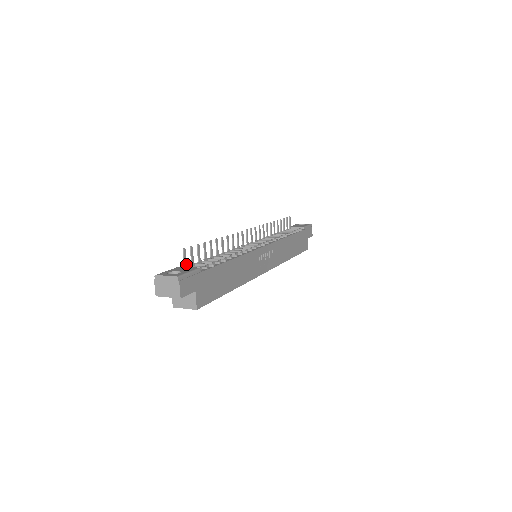
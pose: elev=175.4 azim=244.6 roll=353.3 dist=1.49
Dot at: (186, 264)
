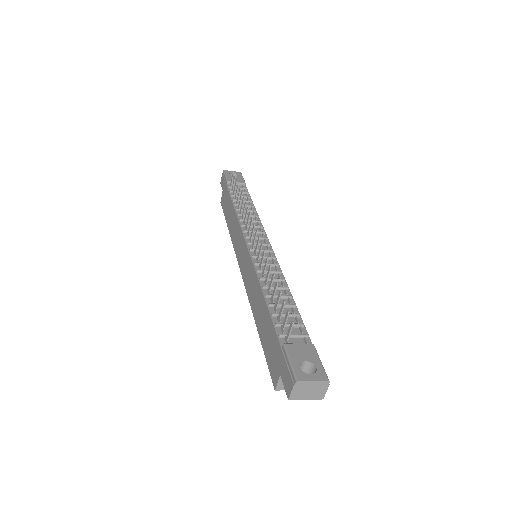
Dot at: (288, 336)
